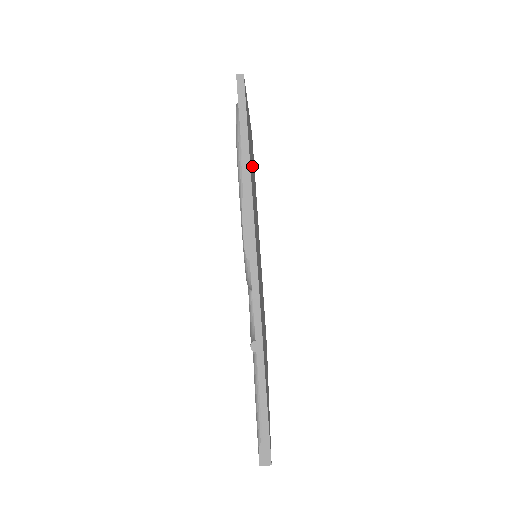
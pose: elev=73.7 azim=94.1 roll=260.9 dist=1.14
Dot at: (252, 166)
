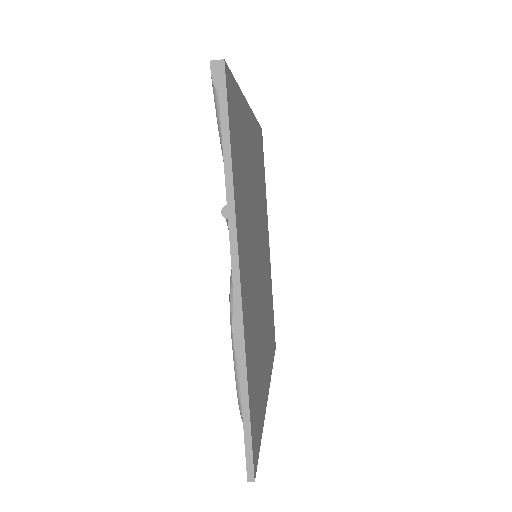
Dot at: (252, 318)
